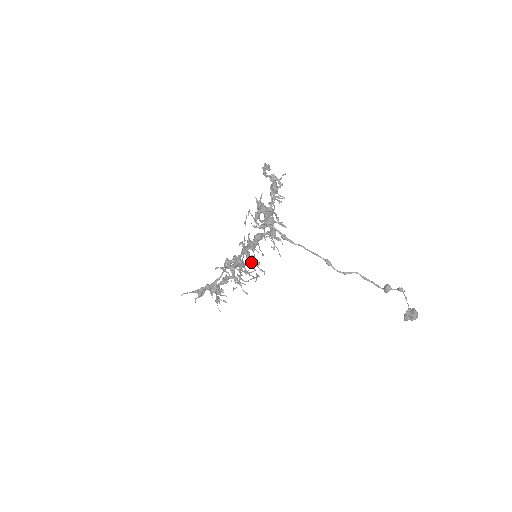
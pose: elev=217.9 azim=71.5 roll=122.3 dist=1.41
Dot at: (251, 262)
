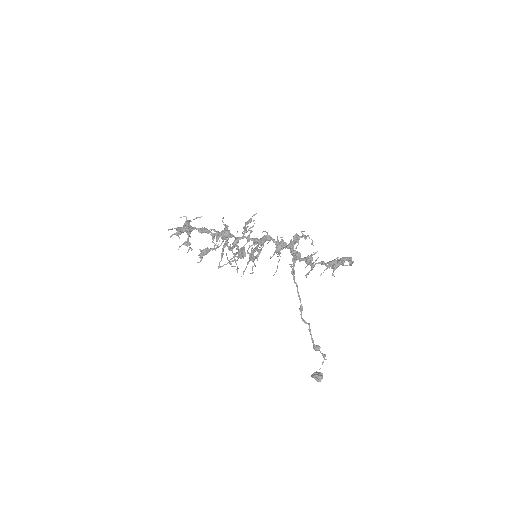
Dot at: (251, 260)
